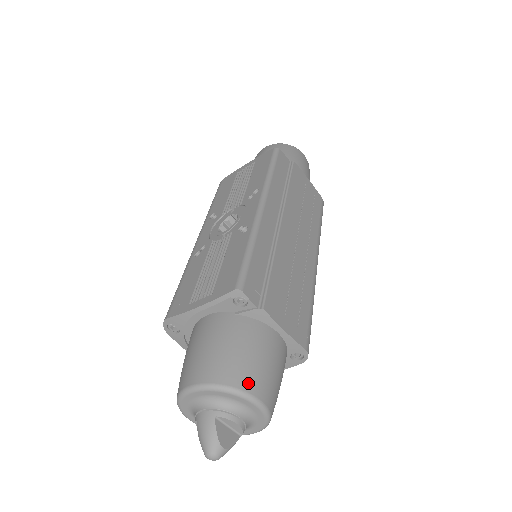
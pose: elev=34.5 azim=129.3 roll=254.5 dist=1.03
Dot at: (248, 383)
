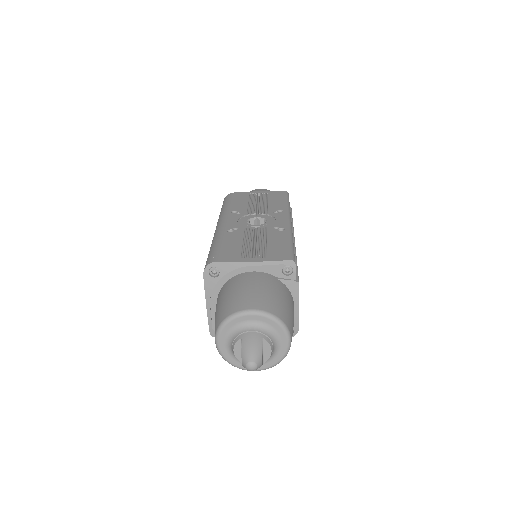
Dot at: (289, 324)
